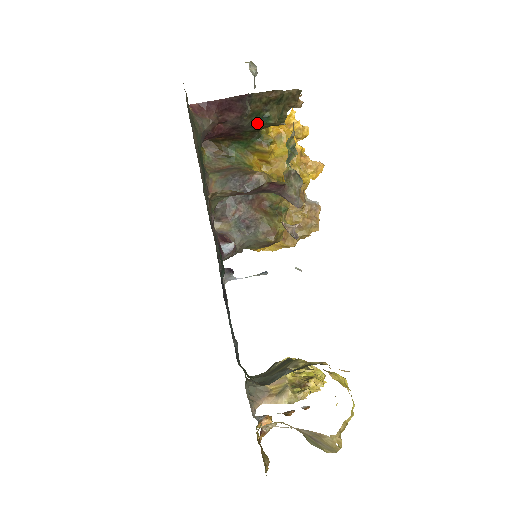
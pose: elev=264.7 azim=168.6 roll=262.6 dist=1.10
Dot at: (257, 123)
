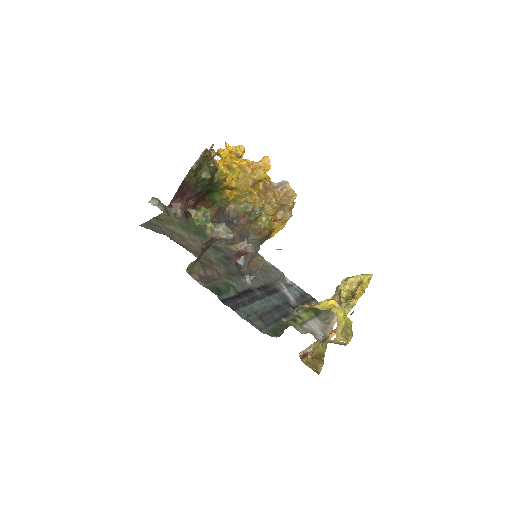
Dot at: (203, 185)
